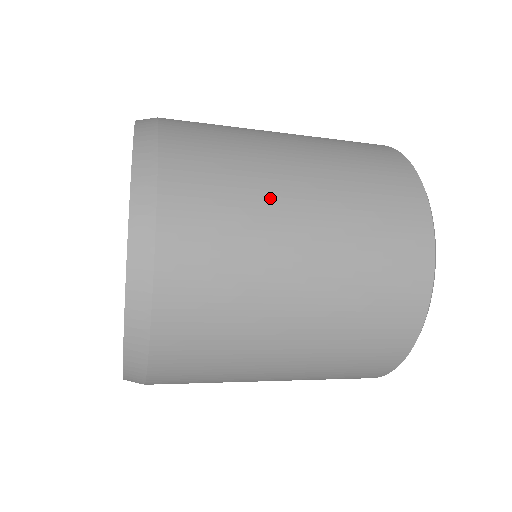
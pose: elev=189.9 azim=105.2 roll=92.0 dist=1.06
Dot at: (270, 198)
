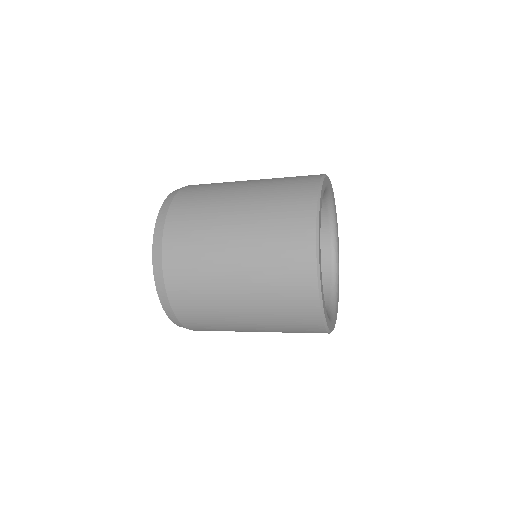
Dot at: (215, 257)
